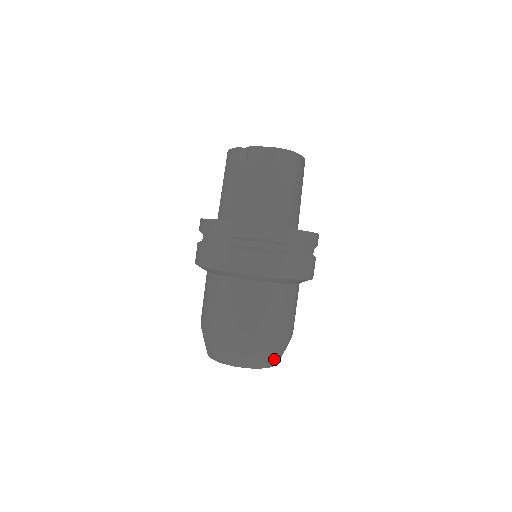
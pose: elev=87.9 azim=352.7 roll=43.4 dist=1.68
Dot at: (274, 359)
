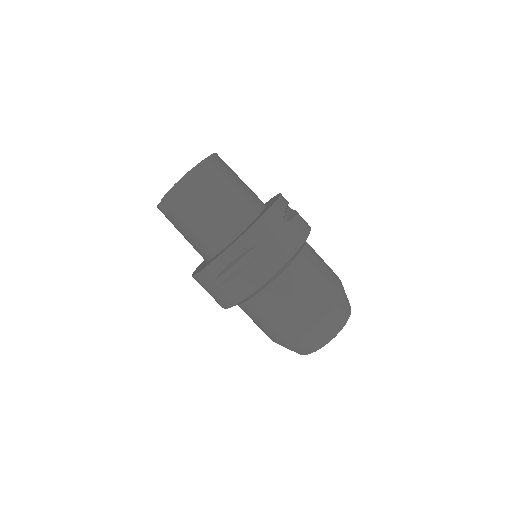
Dot at: (341, 318)
